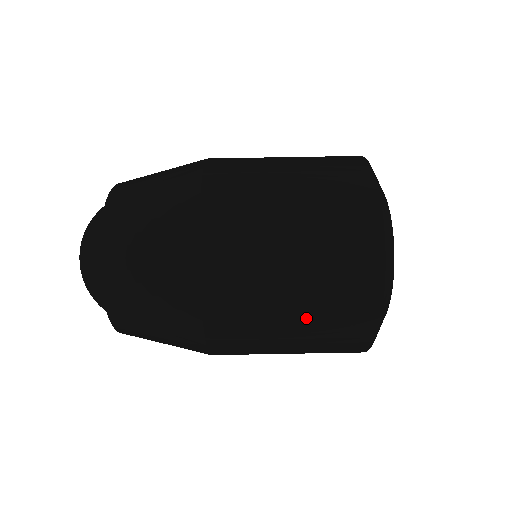
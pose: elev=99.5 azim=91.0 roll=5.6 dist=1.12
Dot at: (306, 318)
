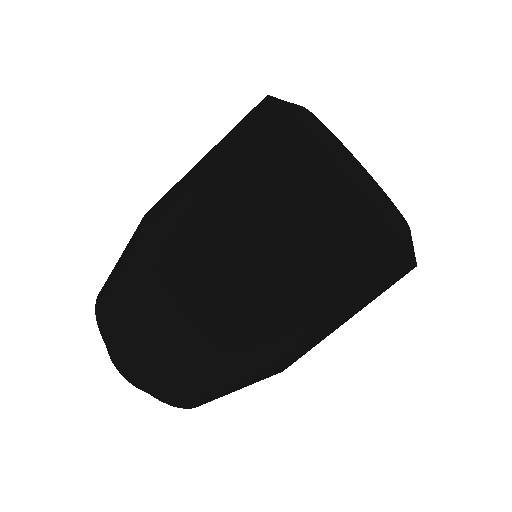
Dot at: (339, 302)
